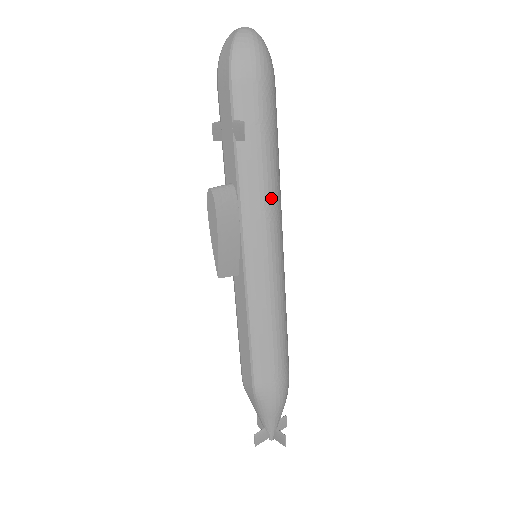
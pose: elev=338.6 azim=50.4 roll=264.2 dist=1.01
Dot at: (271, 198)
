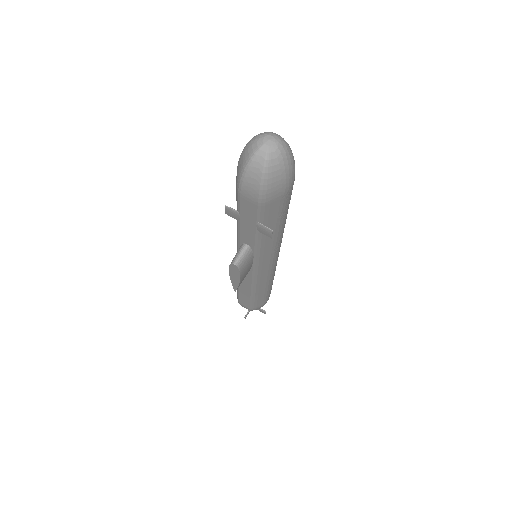
Dot at: (280, 241)
